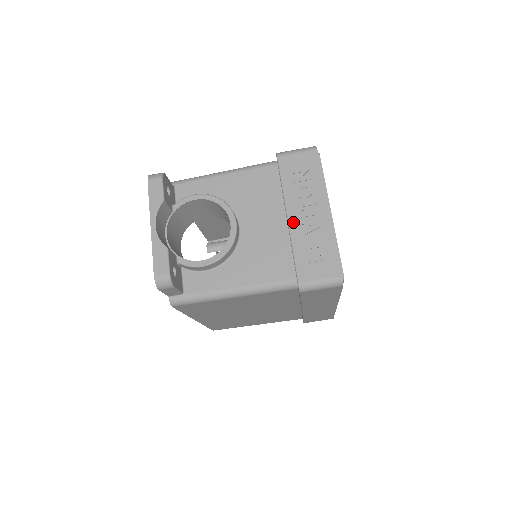
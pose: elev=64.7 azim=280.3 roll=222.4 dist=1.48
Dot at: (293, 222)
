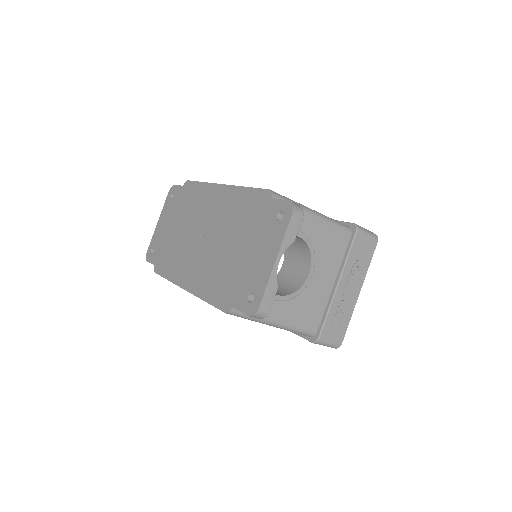
Dot at: (339, 291)
